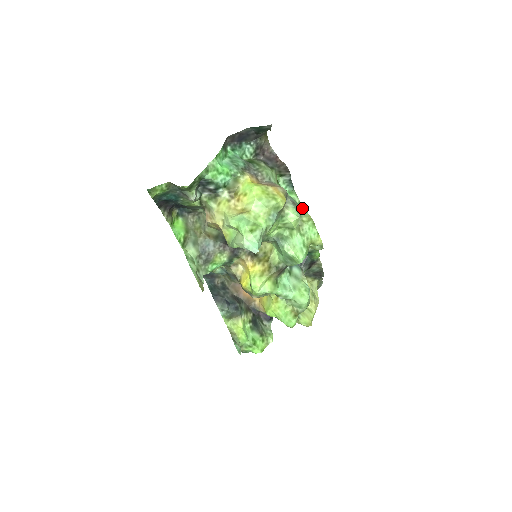
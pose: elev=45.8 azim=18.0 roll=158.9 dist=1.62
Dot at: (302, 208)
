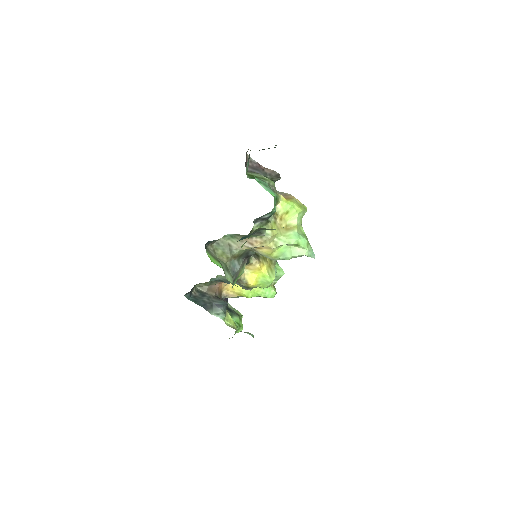
Dot at: occluded
